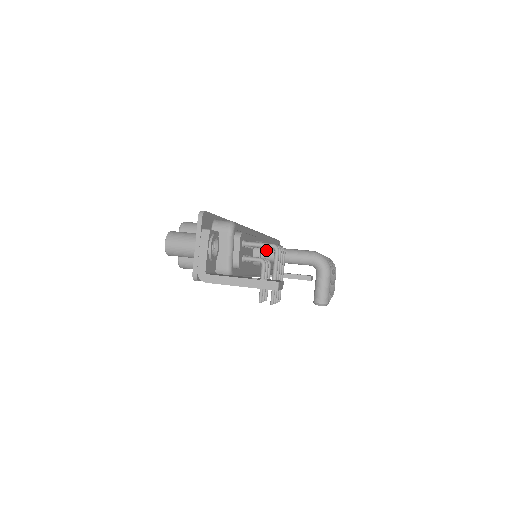
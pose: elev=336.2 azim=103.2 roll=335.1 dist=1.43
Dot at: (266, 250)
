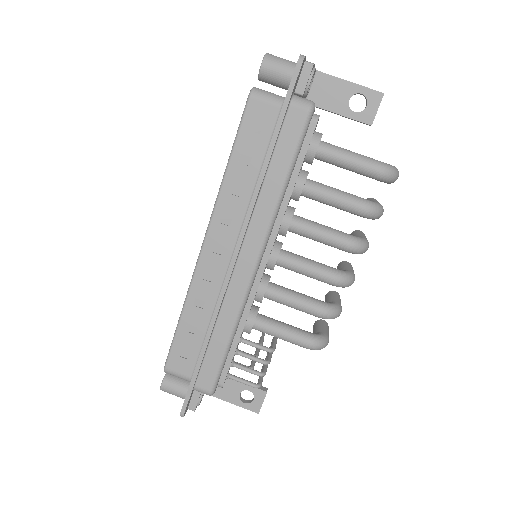
Dot at: occluded
